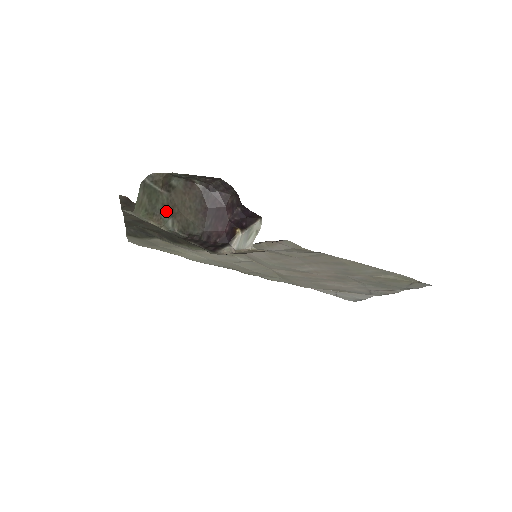
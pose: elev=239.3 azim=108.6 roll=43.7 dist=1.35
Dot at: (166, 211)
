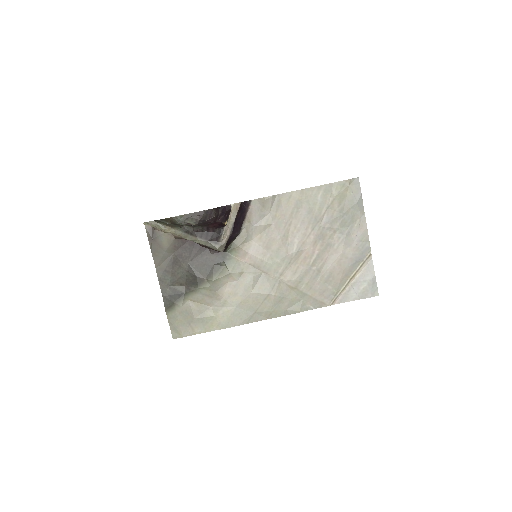
Dot at: (176, 225)
